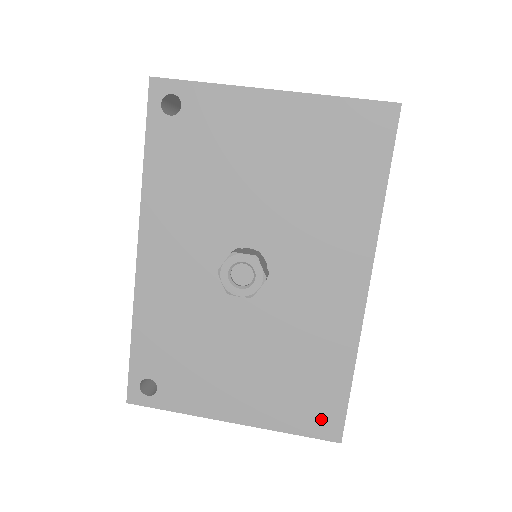
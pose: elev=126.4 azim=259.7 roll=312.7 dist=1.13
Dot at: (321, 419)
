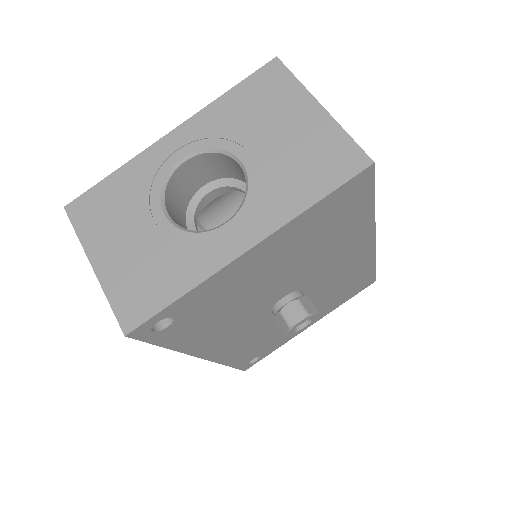
Dot at: (362, 287)
